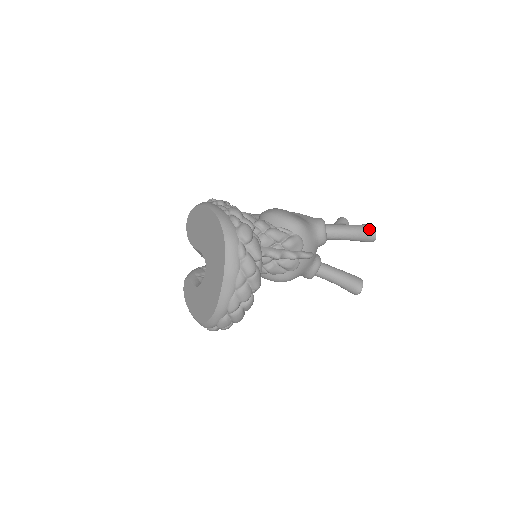
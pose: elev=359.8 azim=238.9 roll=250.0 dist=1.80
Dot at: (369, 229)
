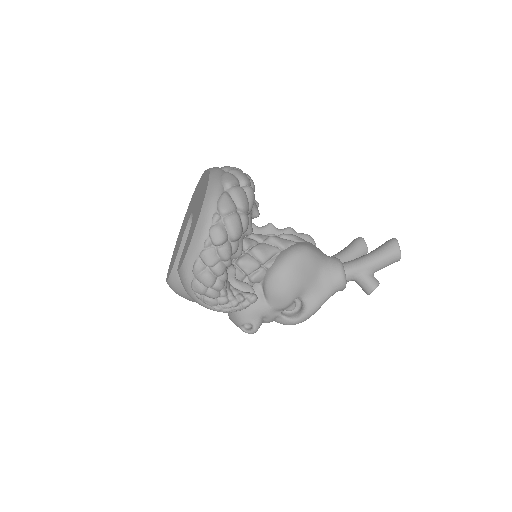
Dot at: occluded
